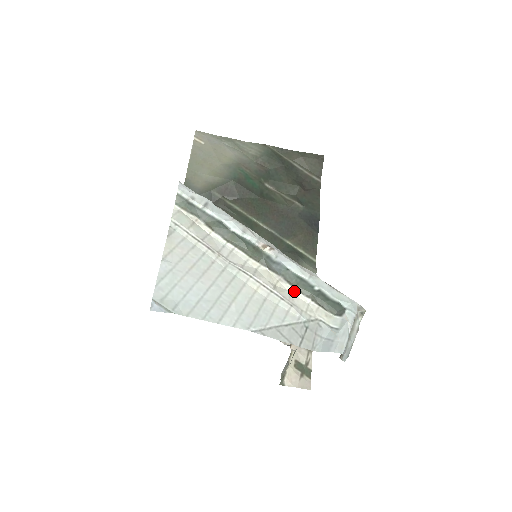
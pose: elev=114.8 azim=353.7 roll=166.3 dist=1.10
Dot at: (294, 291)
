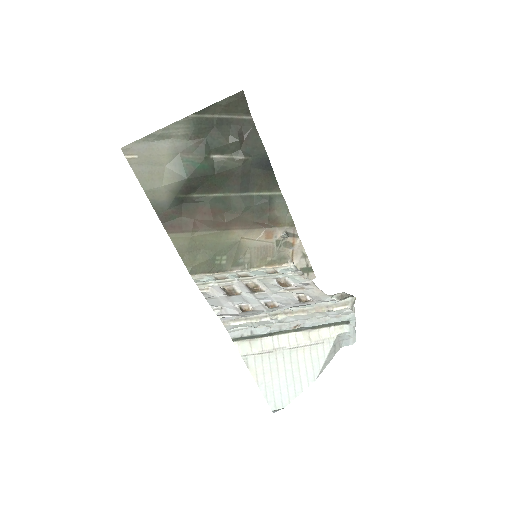
Dot at: (319, 330)
